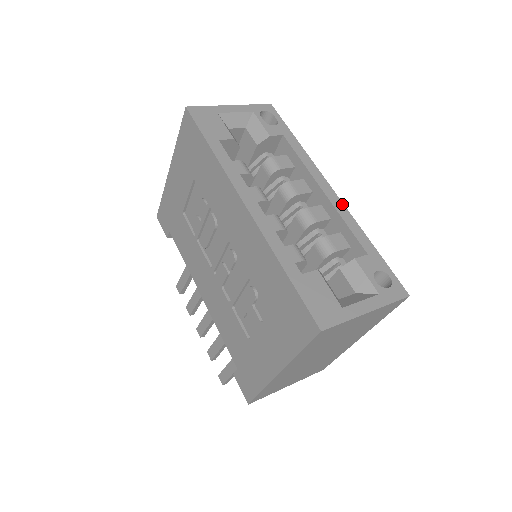
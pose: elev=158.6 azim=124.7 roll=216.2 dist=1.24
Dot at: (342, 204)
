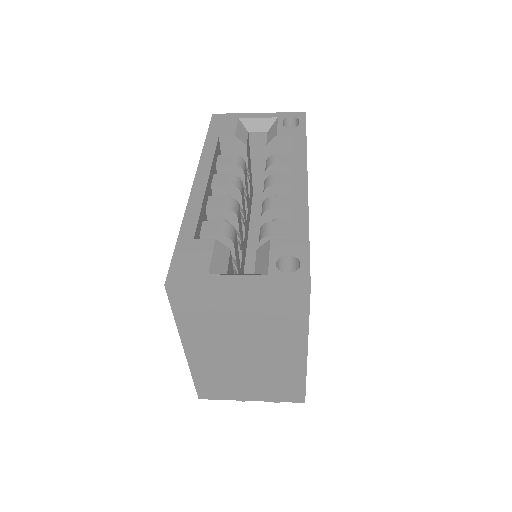
Dot at: (306, 193)
